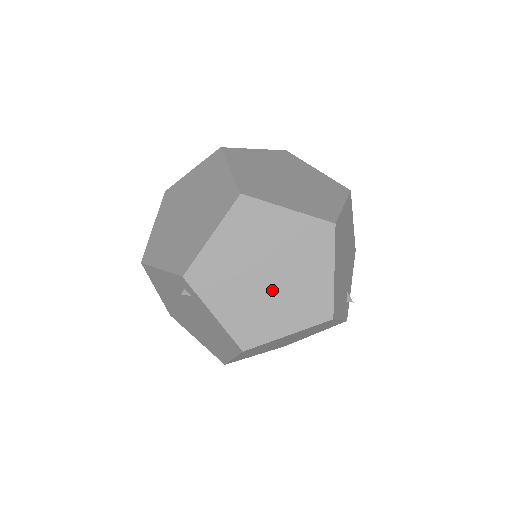
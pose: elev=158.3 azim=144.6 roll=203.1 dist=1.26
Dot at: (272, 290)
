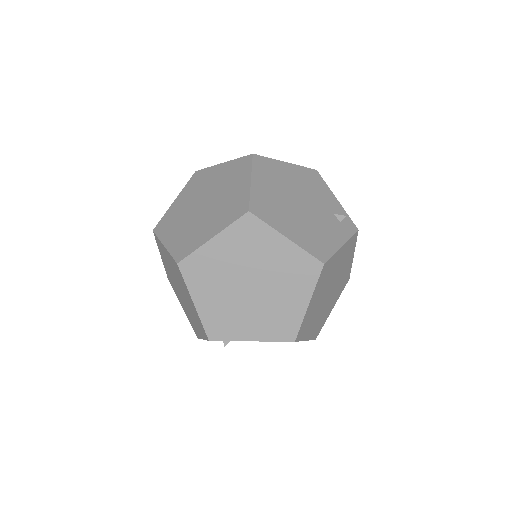
Dot at: (265, 291)
